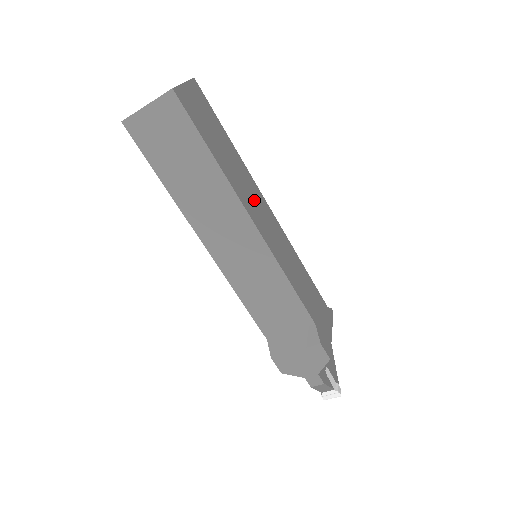
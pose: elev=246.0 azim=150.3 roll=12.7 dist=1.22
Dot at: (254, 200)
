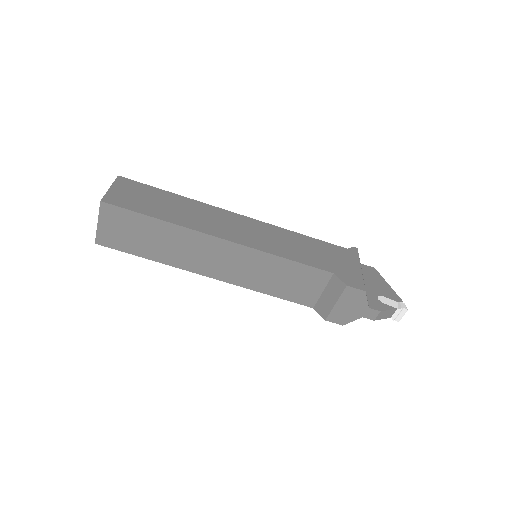
Dot at: (219, 221)
